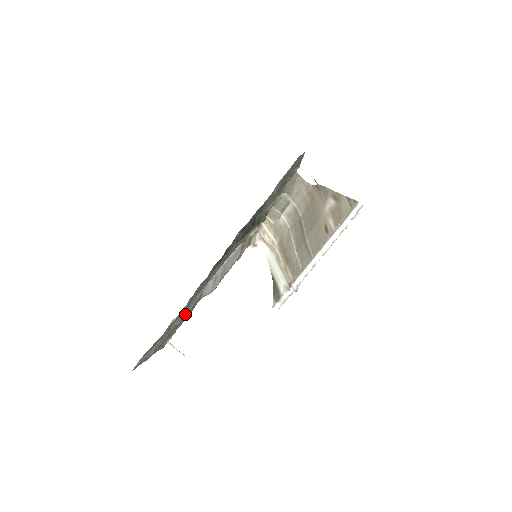
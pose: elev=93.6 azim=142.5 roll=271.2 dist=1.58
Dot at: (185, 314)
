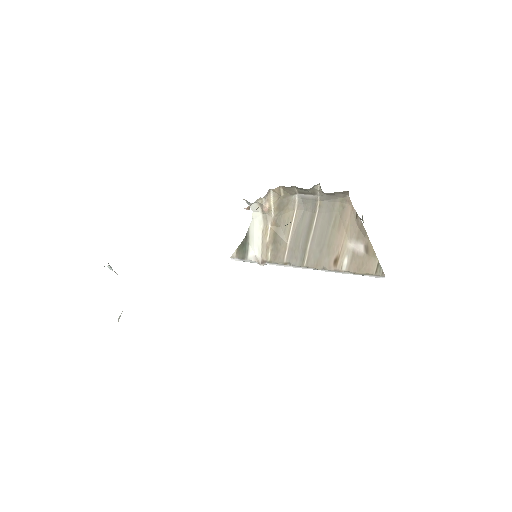
Dot at: occluded
